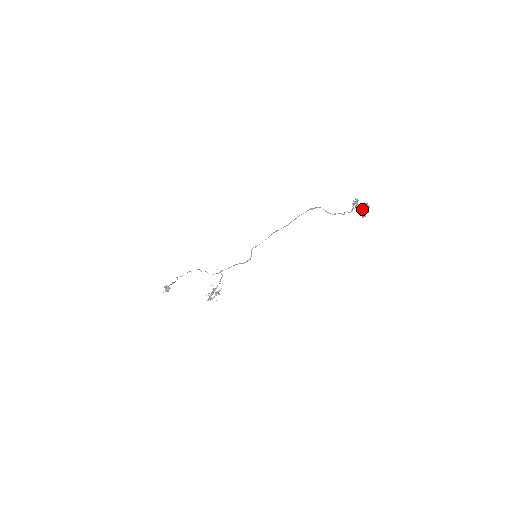
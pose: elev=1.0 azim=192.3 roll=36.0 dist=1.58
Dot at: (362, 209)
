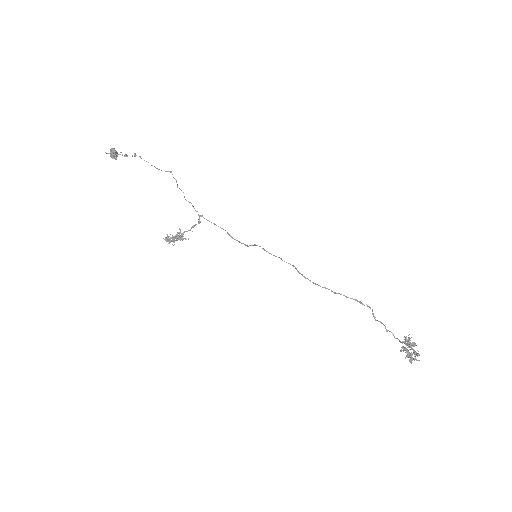
Dot at: (409, 355)
